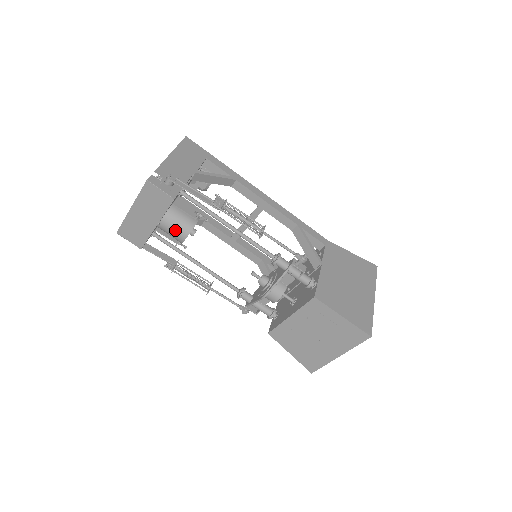
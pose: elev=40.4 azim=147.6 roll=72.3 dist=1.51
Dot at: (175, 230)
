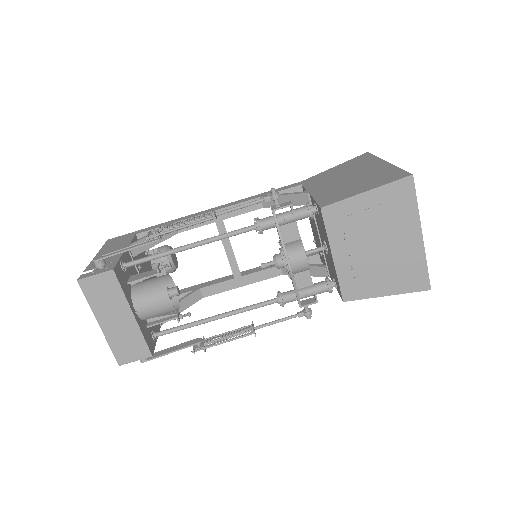
Dot at: (153, 302)
